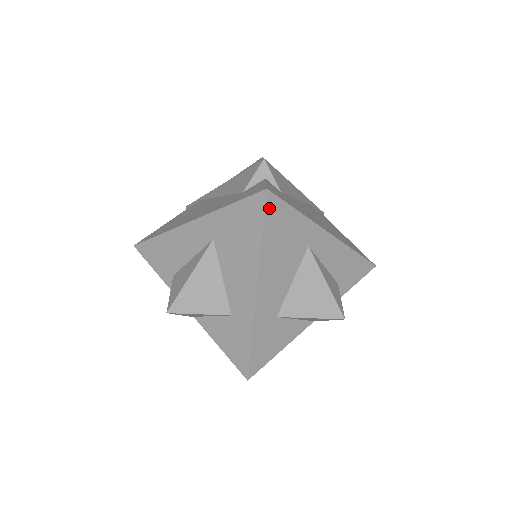
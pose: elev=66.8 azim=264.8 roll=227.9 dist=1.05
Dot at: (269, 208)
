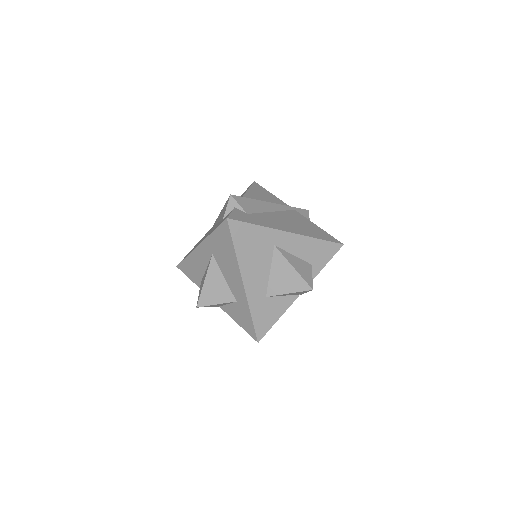
Dot at: (233, 229)
